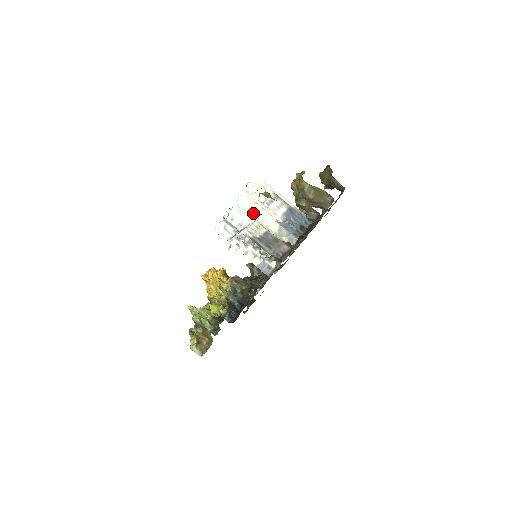
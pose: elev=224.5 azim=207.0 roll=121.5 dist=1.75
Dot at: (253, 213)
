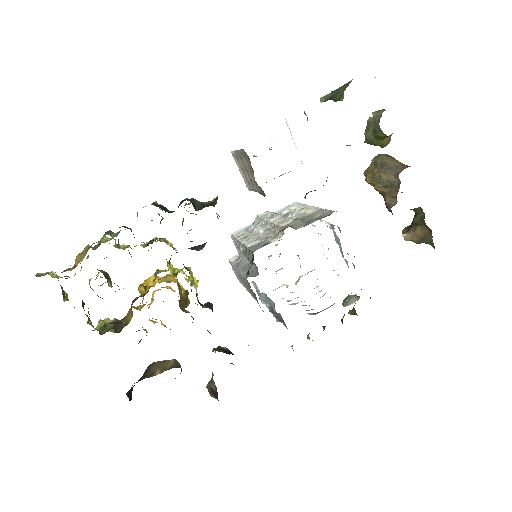
Dot at: (296, 209)
